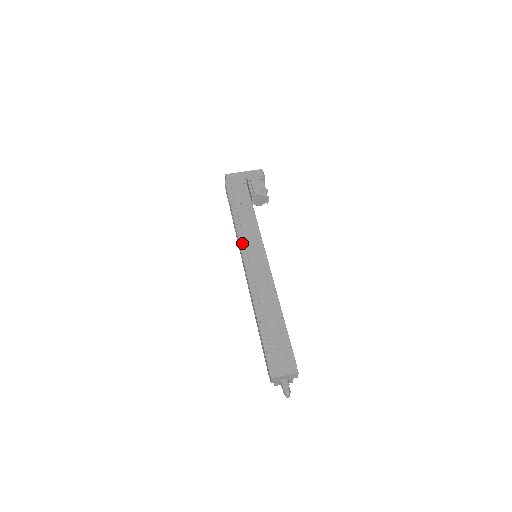
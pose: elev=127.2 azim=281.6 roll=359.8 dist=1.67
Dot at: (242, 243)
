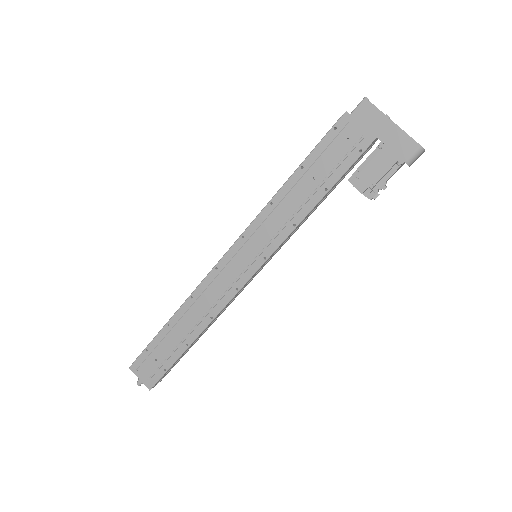
Dot at: (247, 234)
